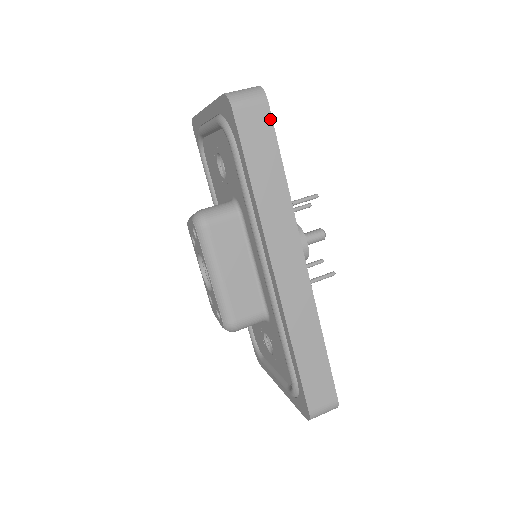
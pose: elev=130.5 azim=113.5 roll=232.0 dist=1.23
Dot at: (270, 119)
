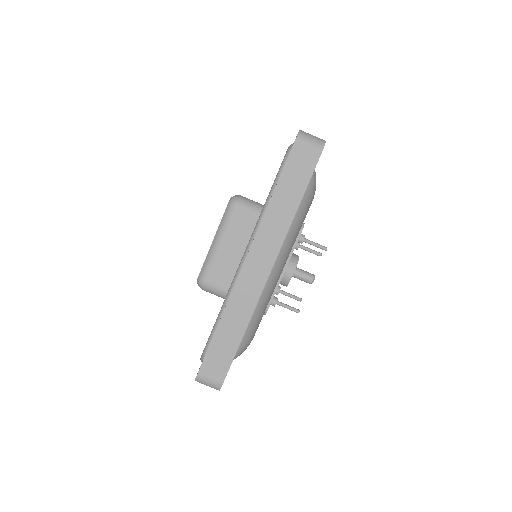
Dot at: (315, 164)
